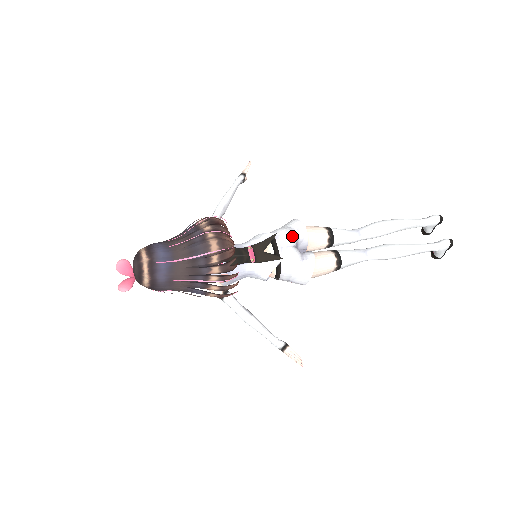
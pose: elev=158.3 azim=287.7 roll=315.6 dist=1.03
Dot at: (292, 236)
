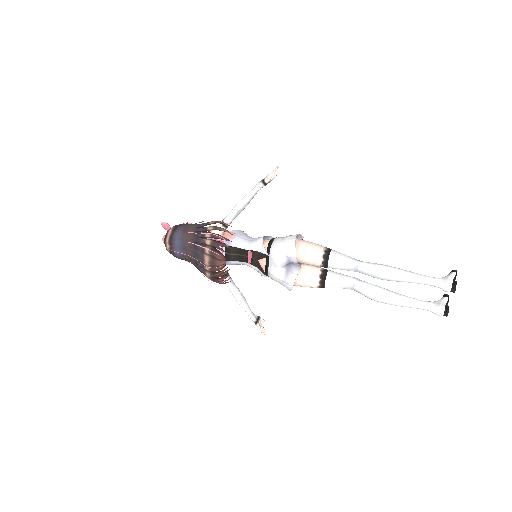
Dot at: (282, 261)
